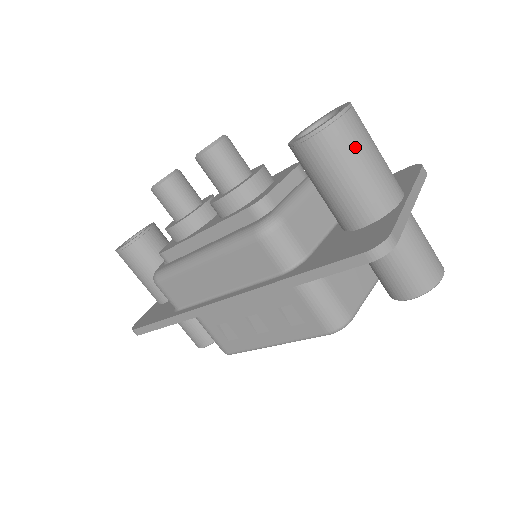
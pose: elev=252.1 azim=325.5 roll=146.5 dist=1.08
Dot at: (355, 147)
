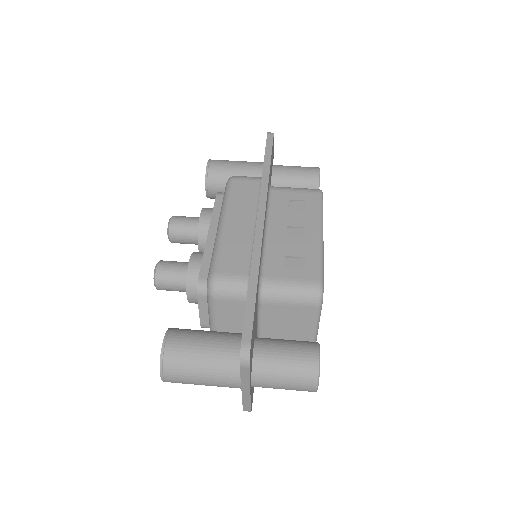
Dot at: occluded
